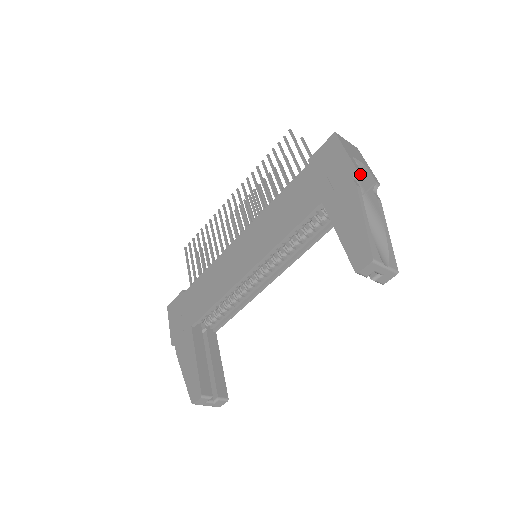
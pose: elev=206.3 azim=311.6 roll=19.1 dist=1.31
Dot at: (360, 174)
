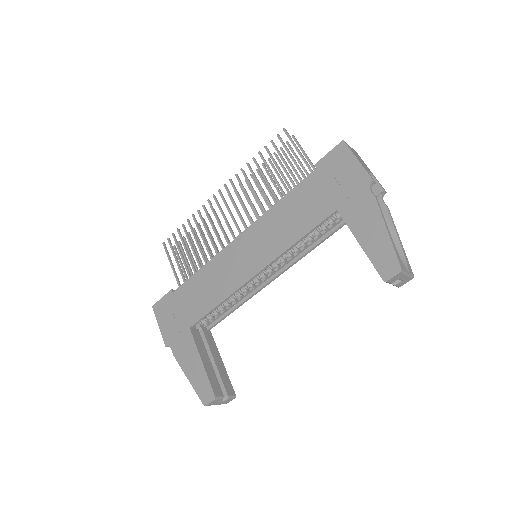
Dot at: occluded
